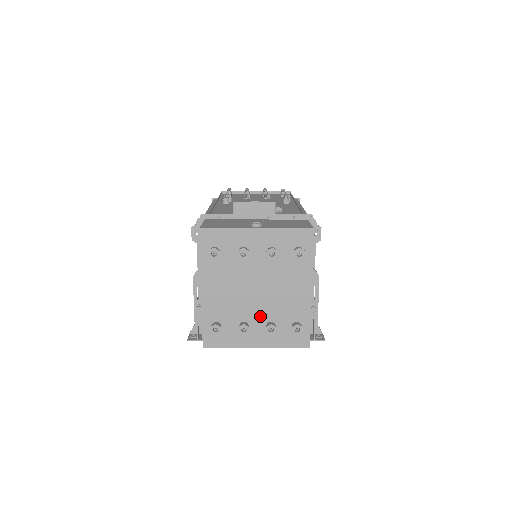
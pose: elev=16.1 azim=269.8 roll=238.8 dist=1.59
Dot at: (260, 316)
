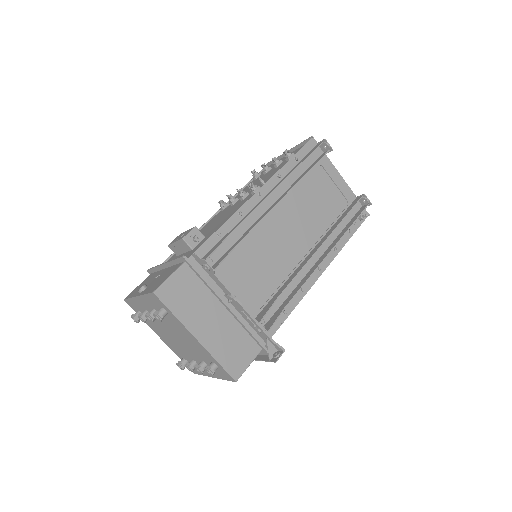
Dot at: (194, 356)
